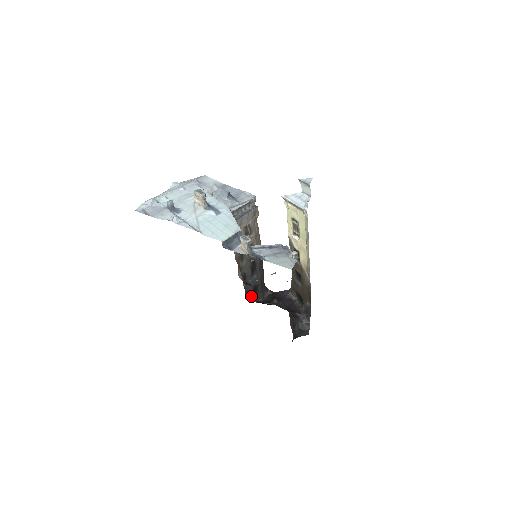
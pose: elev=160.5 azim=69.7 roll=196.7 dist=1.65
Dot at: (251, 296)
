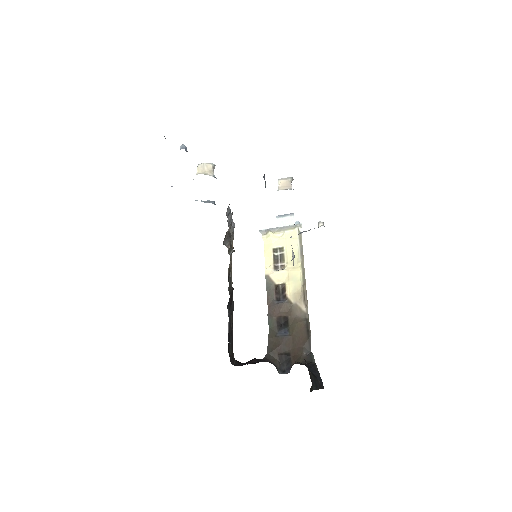
Dot at: occluded
